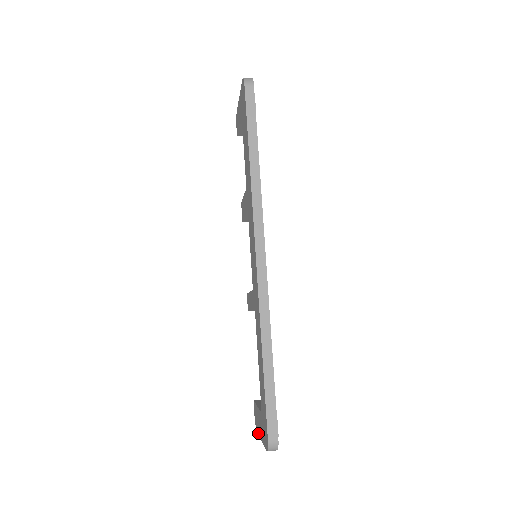
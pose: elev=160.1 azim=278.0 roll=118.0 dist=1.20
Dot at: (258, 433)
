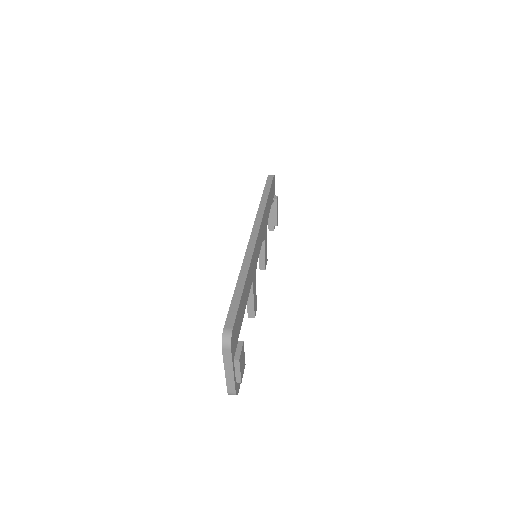
Dot at: (226, 382)
